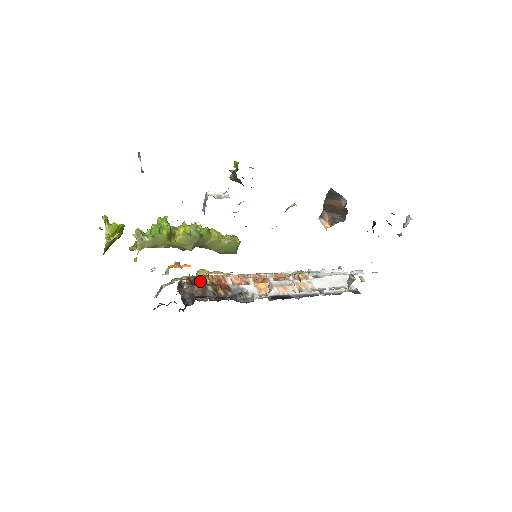
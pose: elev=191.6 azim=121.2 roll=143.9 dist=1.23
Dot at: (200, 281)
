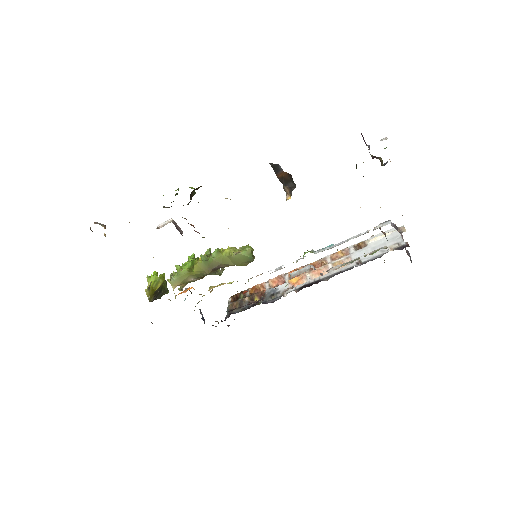
Dot at: (240, 296)
